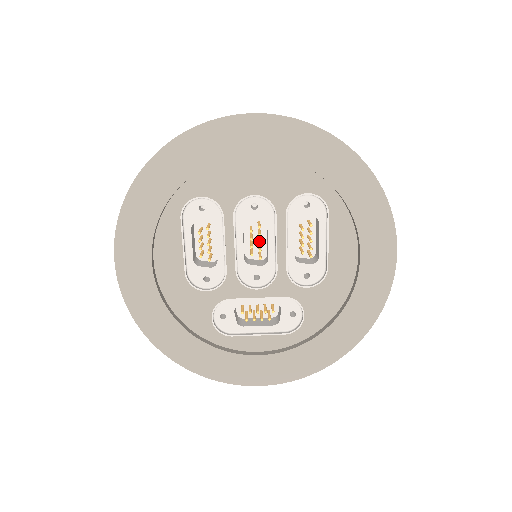
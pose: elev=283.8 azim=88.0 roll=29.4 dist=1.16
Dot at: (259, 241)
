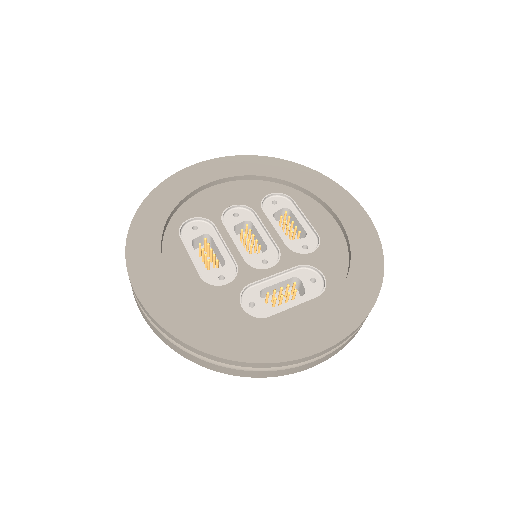
Dot at: (252, 235)
